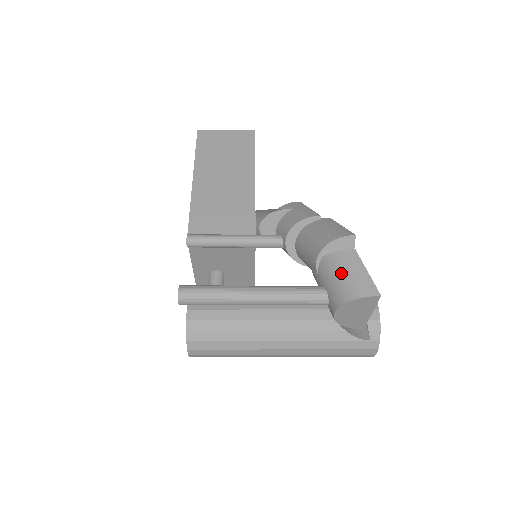
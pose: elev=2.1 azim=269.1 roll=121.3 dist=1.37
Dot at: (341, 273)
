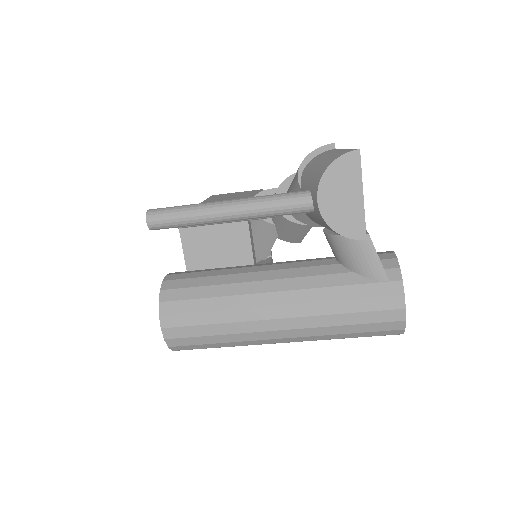
Dot at: (319, 161)
